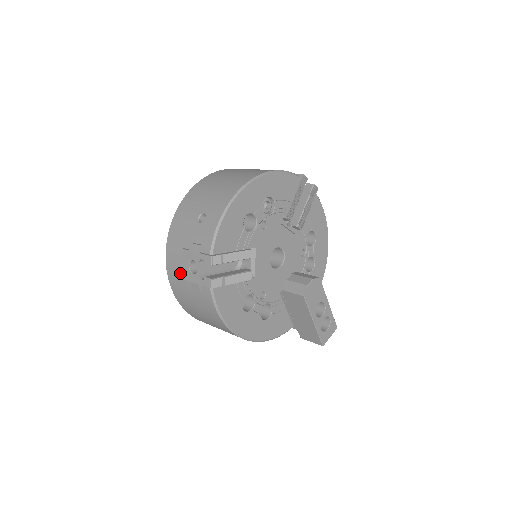
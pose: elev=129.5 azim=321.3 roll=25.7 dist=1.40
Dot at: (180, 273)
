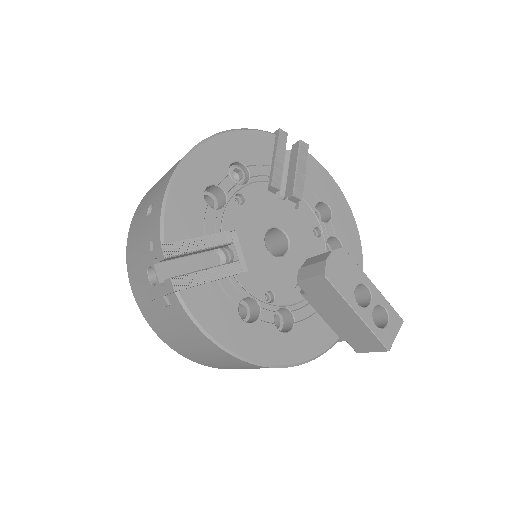
Dot at: (146, 296)
